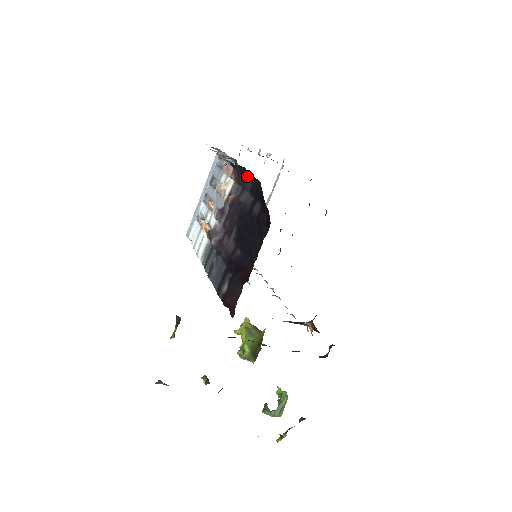
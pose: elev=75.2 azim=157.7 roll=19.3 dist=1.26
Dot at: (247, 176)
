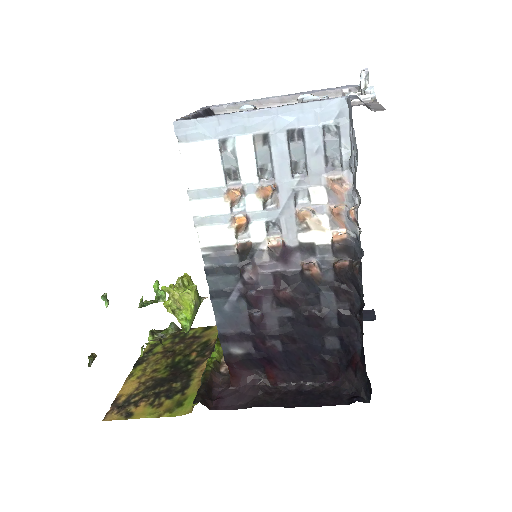
Dot at: occluded
